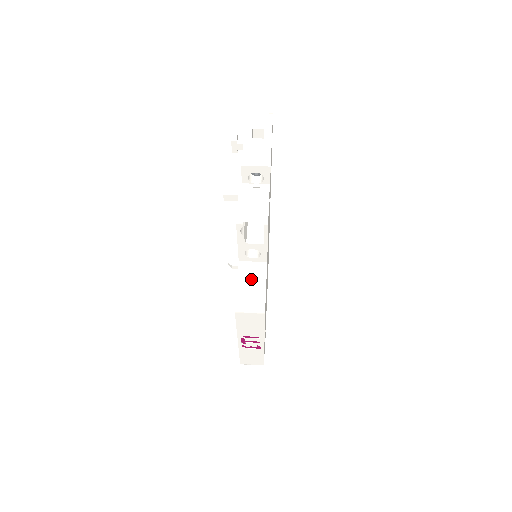
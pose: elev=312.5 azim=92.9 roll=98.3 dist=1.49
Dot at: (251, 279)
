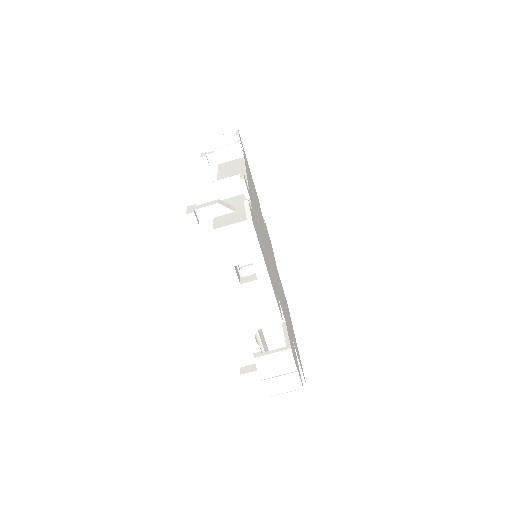
Dot at: occluded
